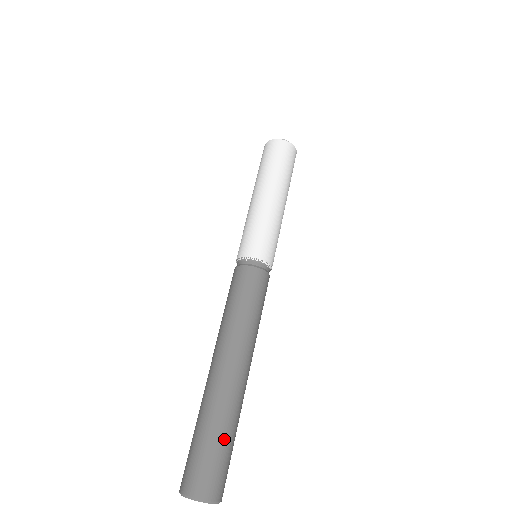
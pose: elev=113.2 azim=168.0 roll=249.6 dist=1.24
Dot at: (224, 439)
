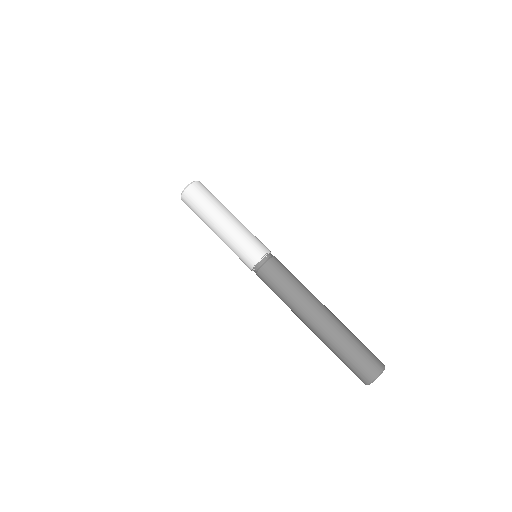
Dot at: (358, 339)
